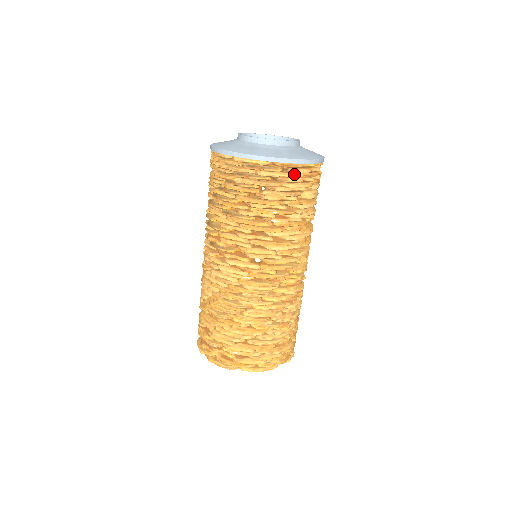
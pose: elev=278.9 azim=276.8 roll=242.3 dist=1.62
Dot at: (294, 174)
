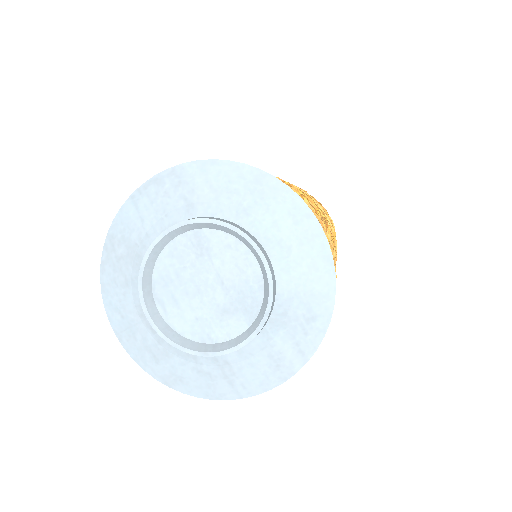
Dot at: occluded
